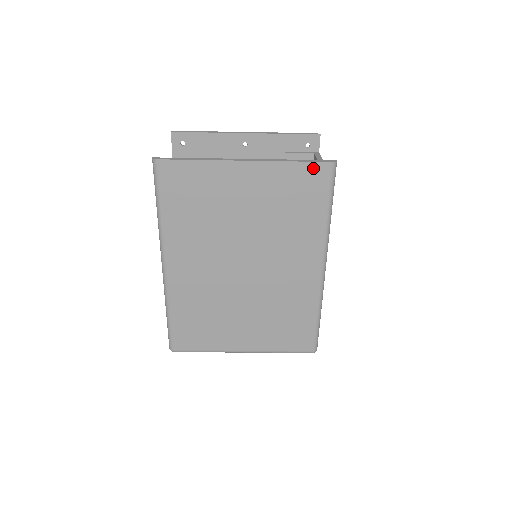
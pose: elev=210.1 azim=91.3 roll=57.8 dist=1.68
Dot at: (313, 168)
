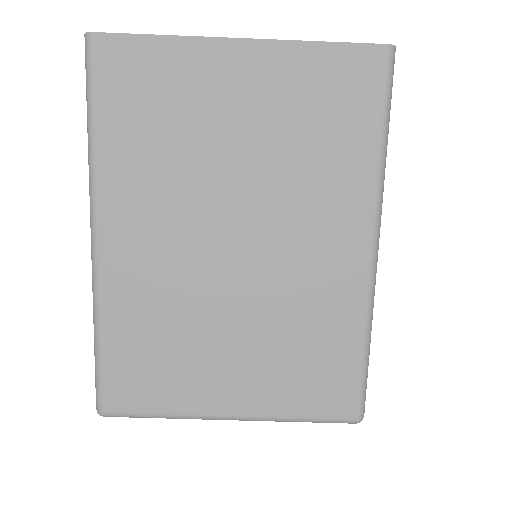
Dot at: (356, 55)
